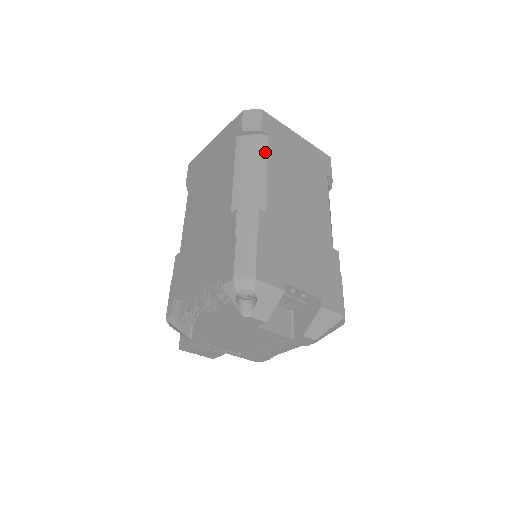
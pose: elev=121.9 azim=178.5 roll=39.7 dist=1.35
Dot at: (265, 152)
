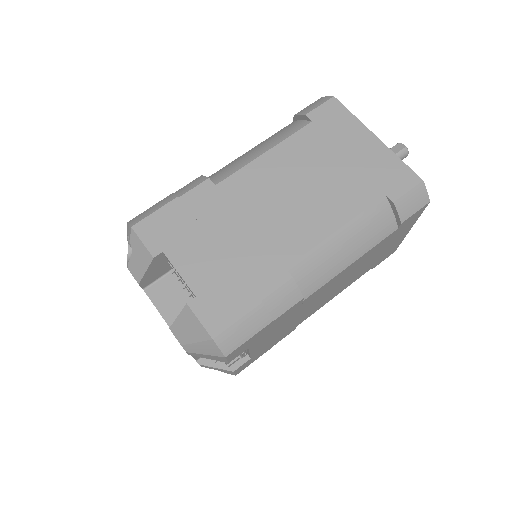
Dot at: (287, 136)
